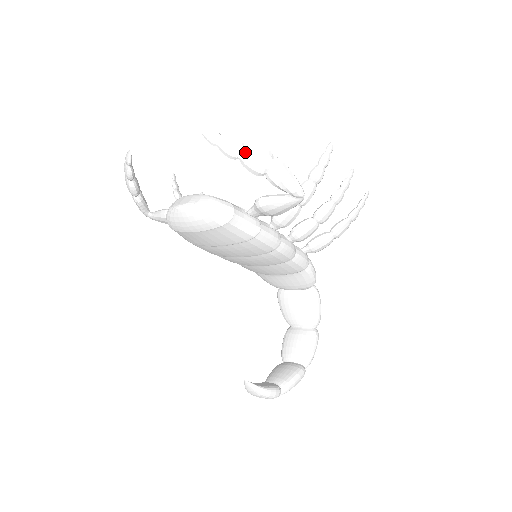
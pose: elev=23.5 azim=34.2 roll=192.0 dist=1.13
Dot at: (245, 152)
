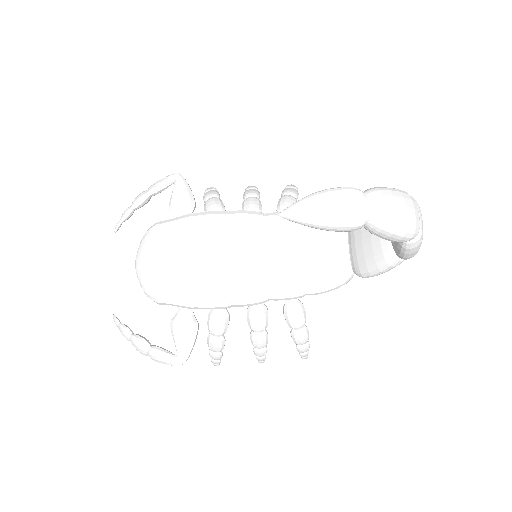
Dot at: (132, 204)
